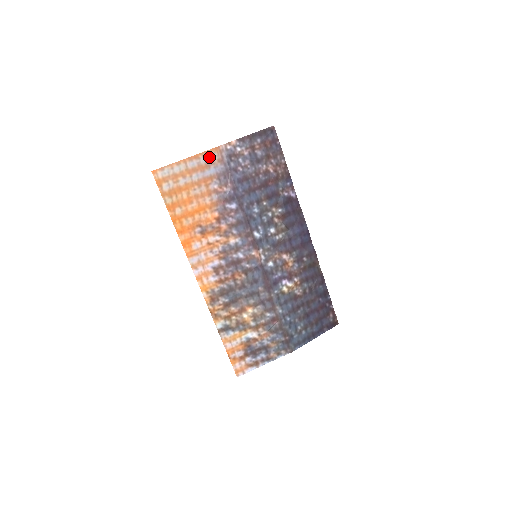
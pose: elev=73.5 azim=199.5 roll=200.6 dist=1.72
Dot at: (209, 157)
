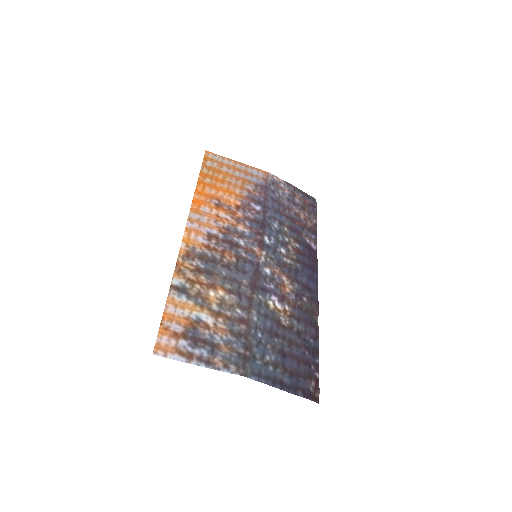
Dot at: (256, 172)
